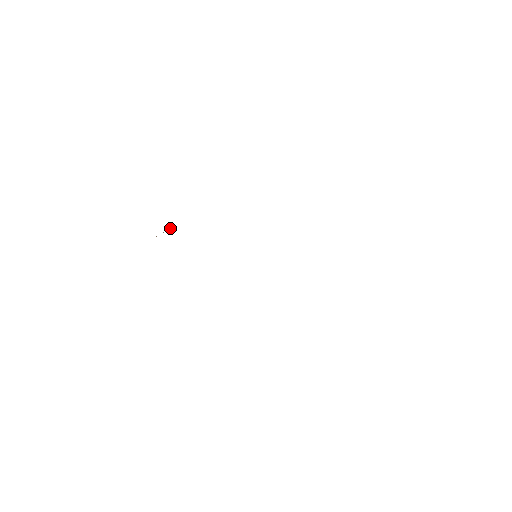
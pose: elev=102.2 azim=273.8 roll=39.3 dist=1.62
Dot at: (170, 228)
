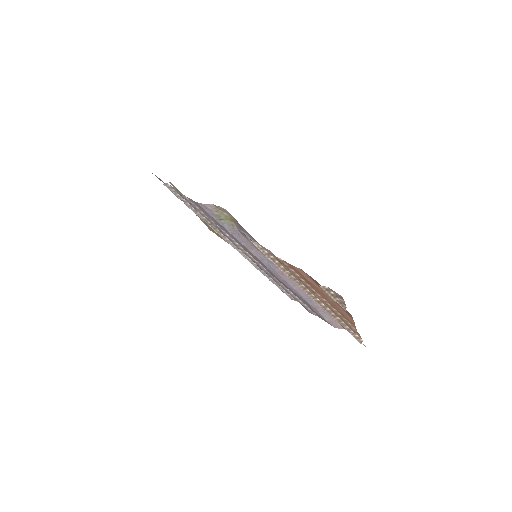
Dot at: occluded
